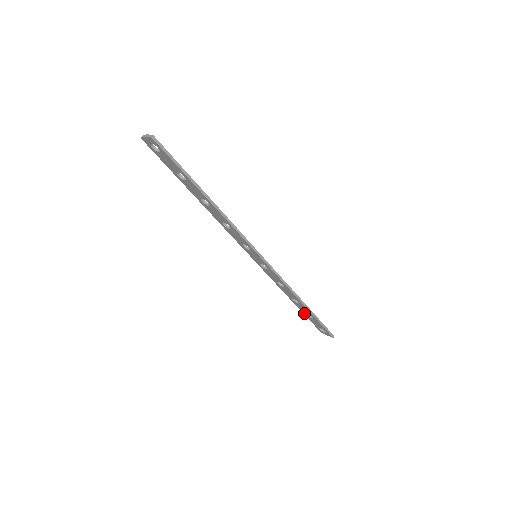
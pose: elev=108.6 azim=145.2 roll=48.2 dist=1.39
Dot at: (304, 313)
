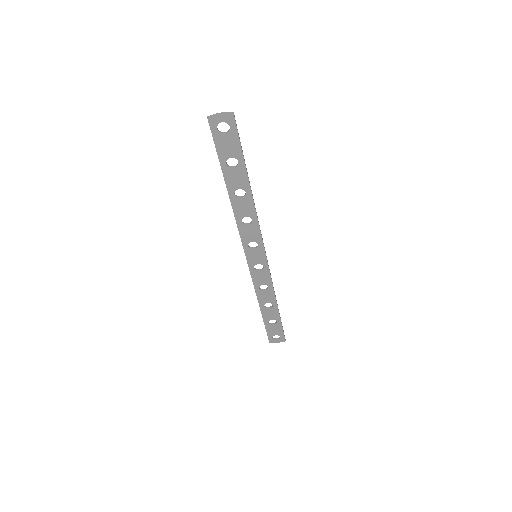
Dot at: (266, 322)
